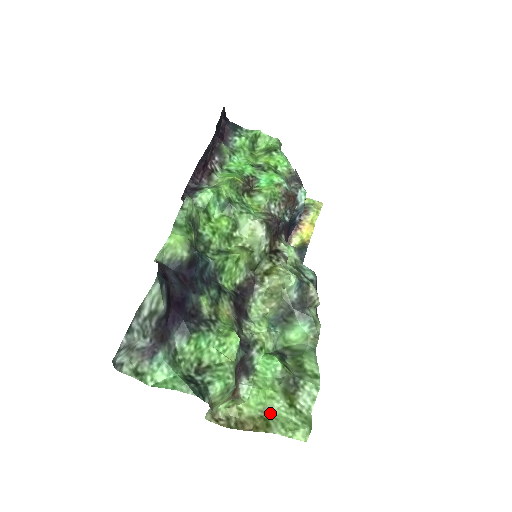
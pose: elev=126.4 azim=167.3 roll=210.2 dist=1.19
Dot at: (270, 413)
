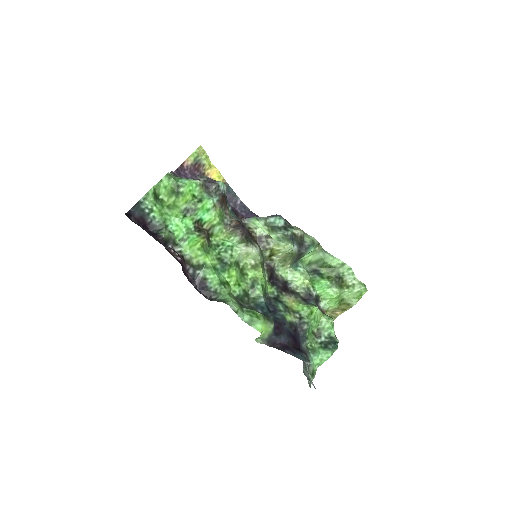
Dot at: (343, 300)
